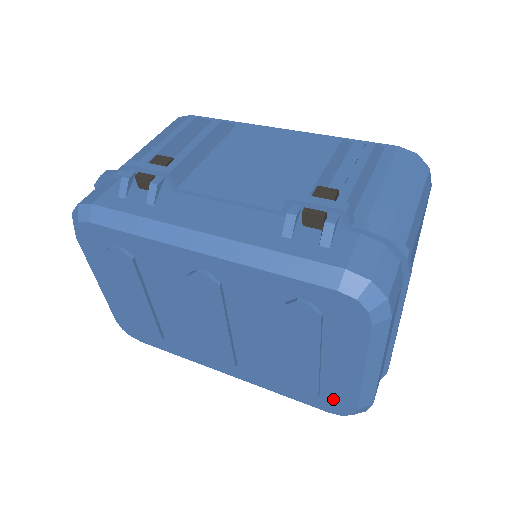
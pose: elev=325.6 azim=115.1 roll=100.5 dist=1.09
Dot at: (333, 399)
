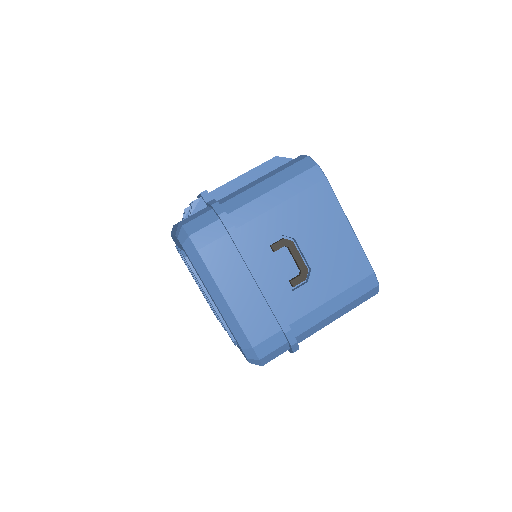
Dot at: (237, 343)
